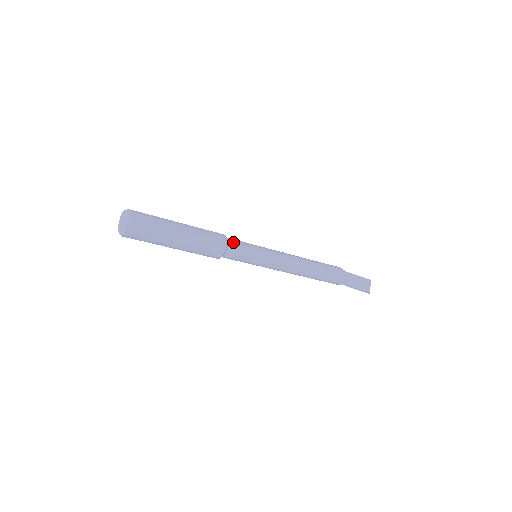
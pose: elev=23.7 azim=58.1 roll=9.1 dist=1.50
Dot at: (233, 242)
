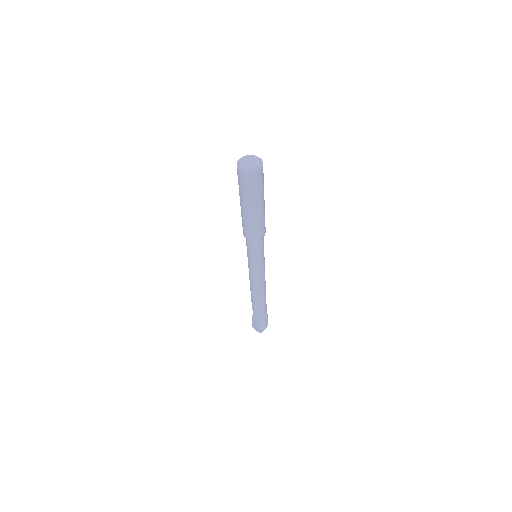
Dot at: occluded
